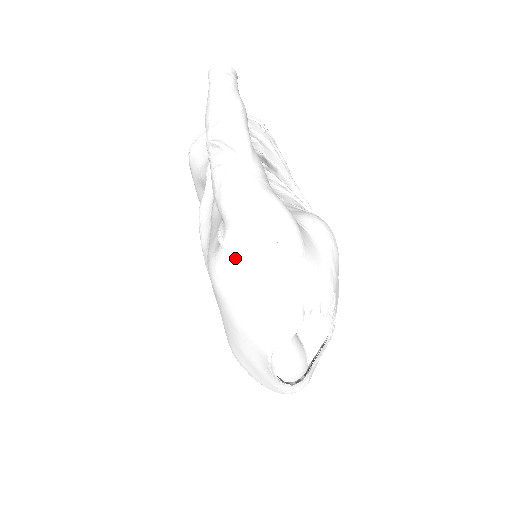
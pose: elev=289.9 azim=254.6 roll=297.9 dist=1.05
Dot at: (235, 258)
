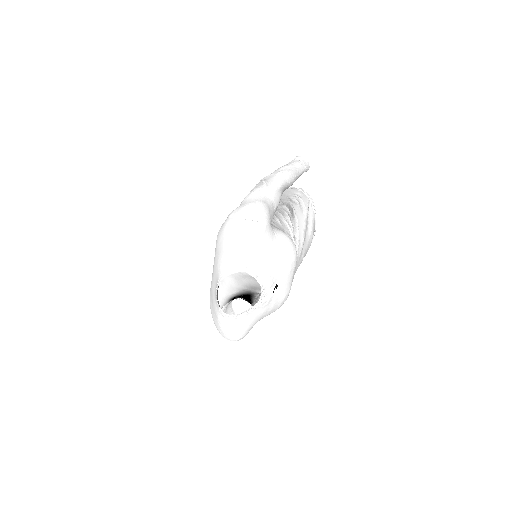
Dot at: (229, 221)
